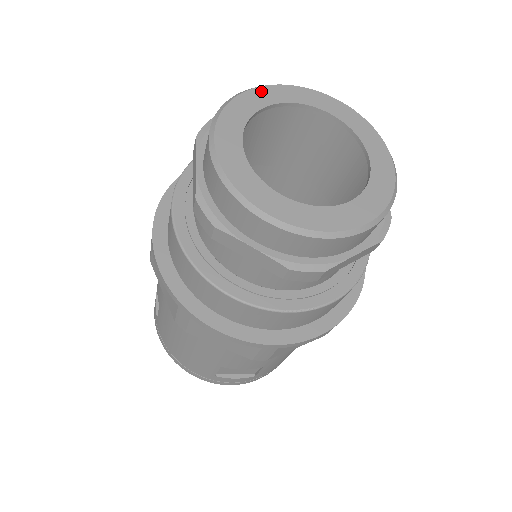
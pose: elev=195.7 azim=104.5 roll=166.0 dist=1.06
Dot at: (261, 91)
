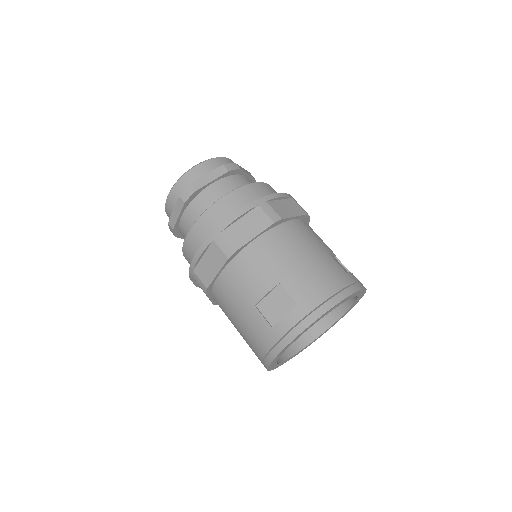
Dot at: occluded
